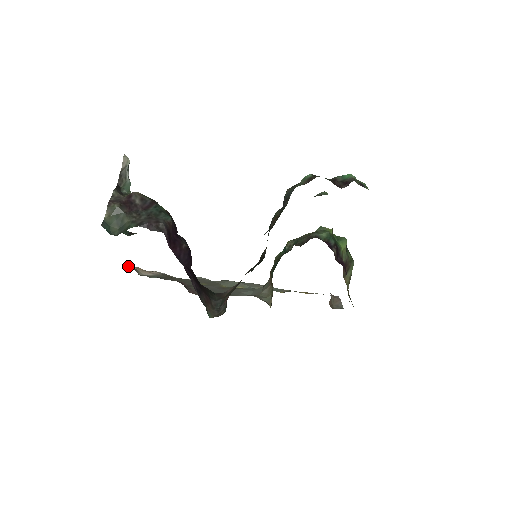
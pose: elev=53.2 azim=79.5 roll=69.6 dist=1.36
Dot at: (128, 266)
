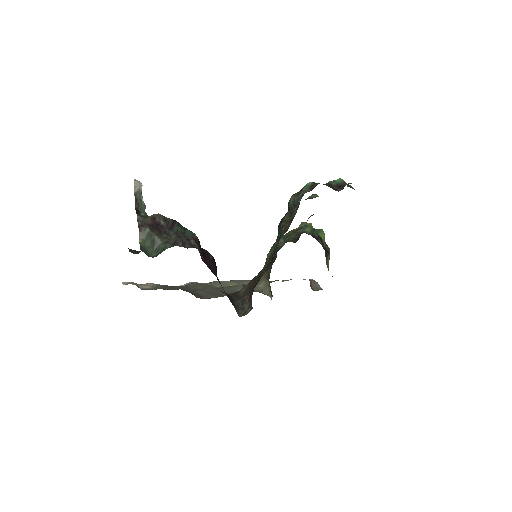
Dot at: (122, 282)
